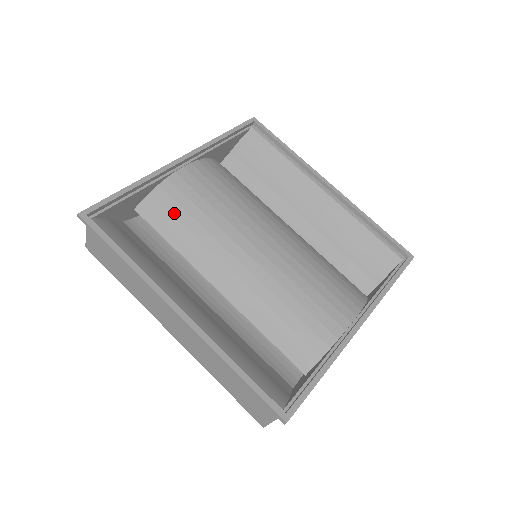
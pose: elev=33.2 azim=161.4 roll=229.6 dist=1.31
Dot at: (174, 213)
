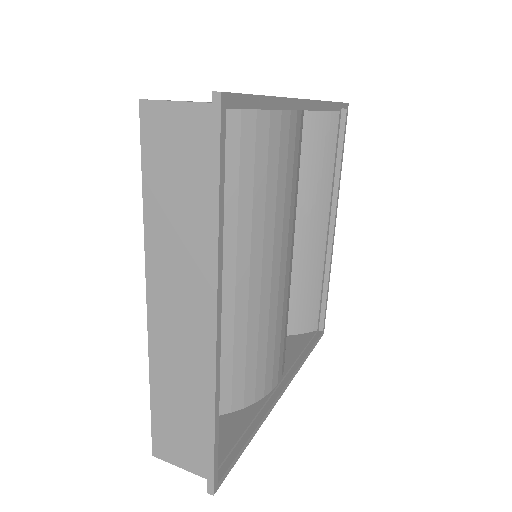
Dot at: (257, 161)
